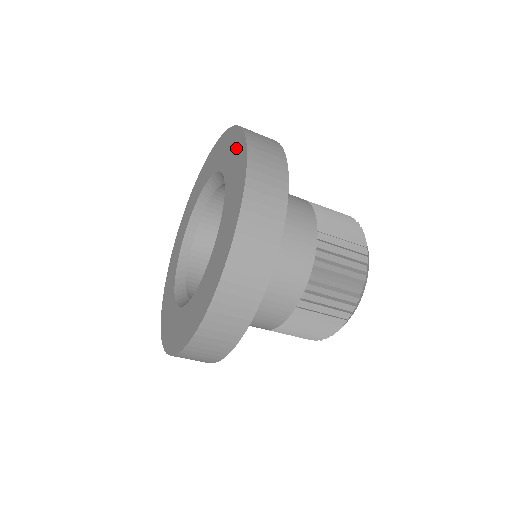
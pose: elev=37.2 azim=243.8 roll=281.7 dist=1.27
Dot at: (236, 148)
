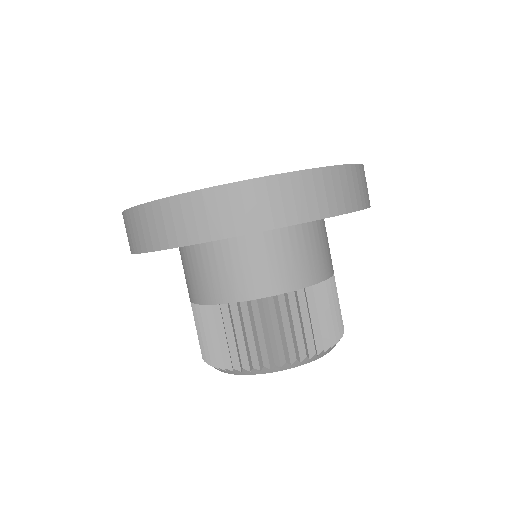
Dot at: occluded
